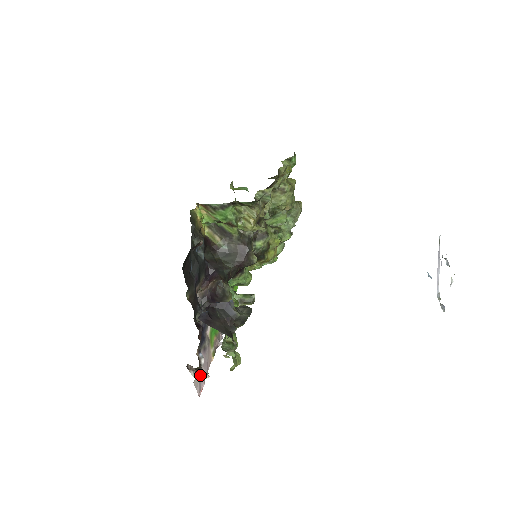
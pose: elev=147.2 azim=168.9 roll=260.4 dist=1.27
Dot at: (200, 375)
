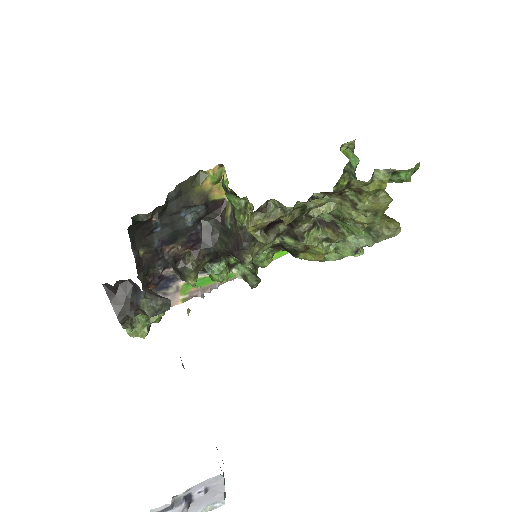
Dot at: occluded
